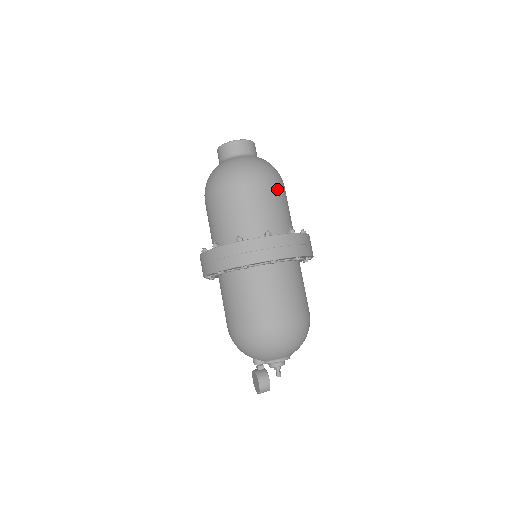
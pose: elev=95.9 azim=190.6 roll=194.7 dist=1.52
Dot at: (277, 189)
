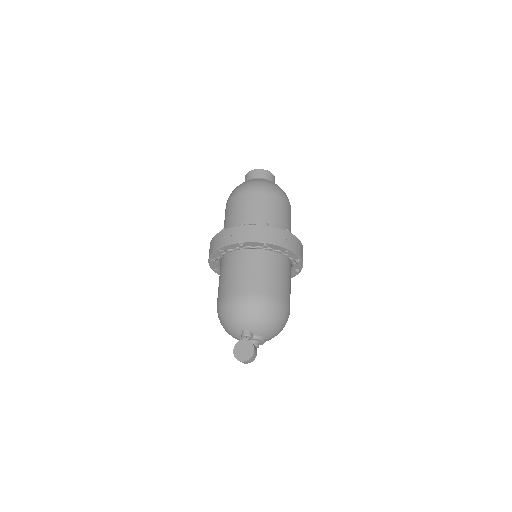
Dot at: occluded
